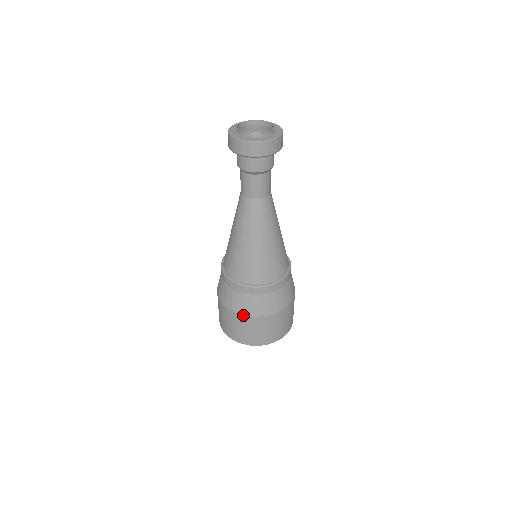
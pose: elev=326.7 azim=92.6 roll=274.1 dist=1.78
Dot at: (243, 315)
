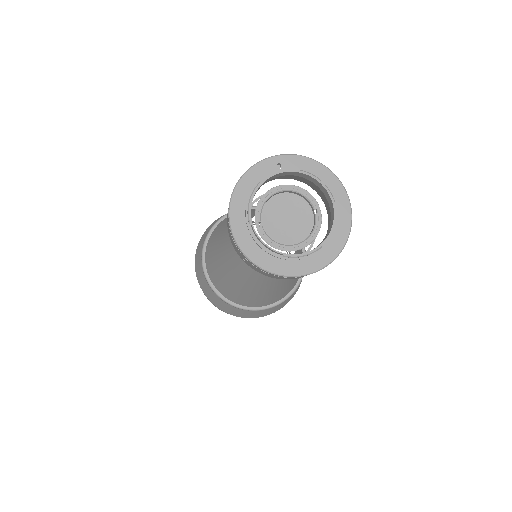
Dot at: occluded
